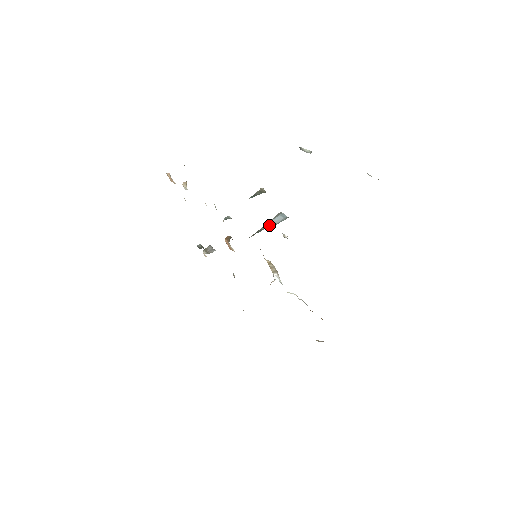
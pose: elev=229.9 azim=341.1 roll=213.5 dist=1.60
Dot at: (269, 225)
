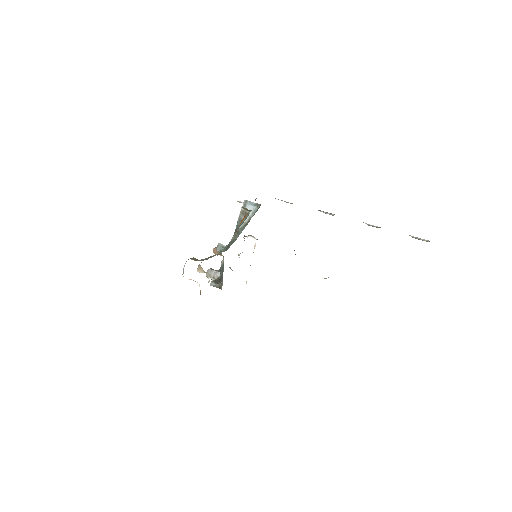
Dot at: (245, 220)
